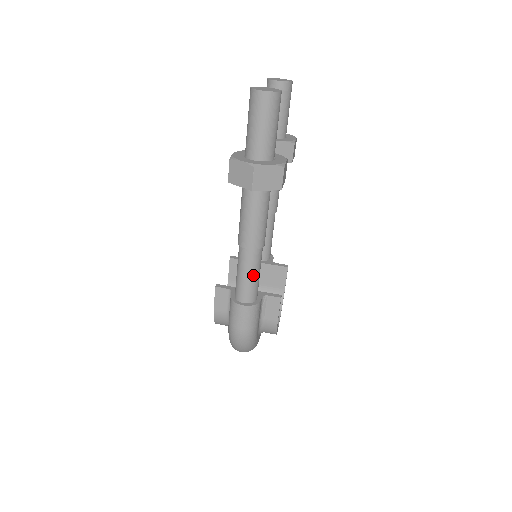
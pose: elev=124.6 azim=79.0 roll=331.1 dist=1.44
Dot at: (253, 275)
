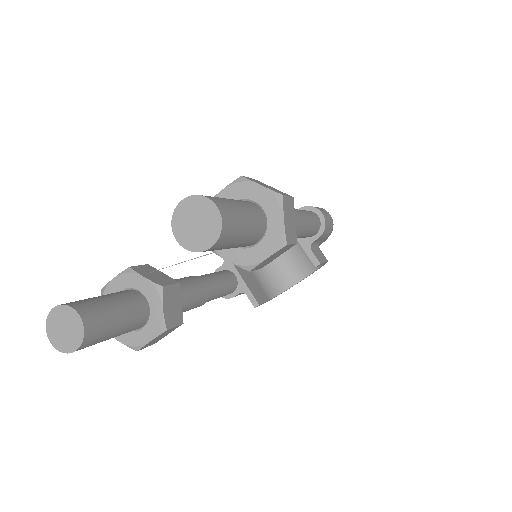
Dot at: occluded
